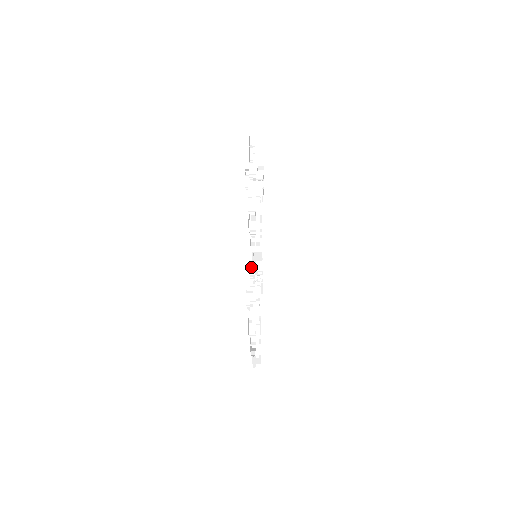
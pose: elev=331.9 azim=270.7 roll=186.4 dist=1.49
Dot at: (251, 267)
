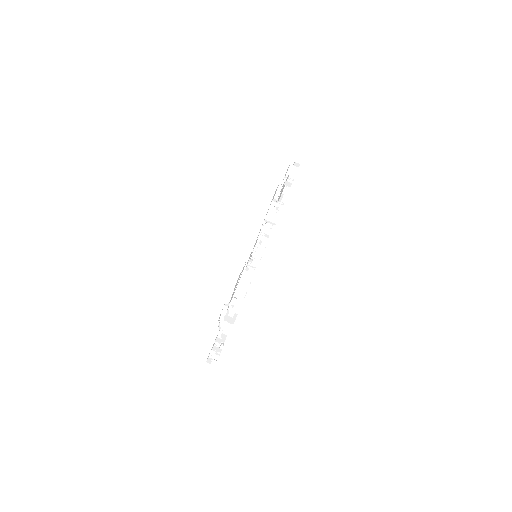
Dot at: occluded
